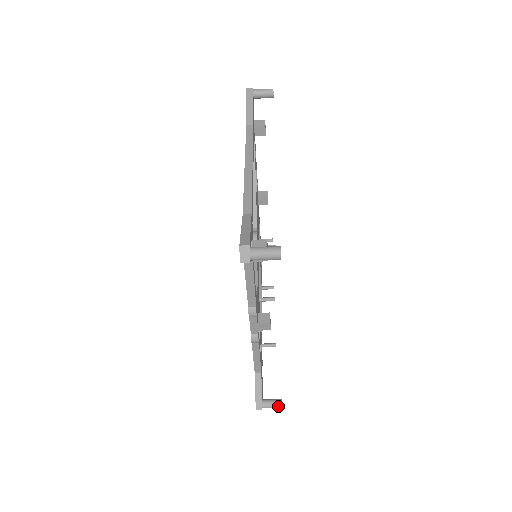
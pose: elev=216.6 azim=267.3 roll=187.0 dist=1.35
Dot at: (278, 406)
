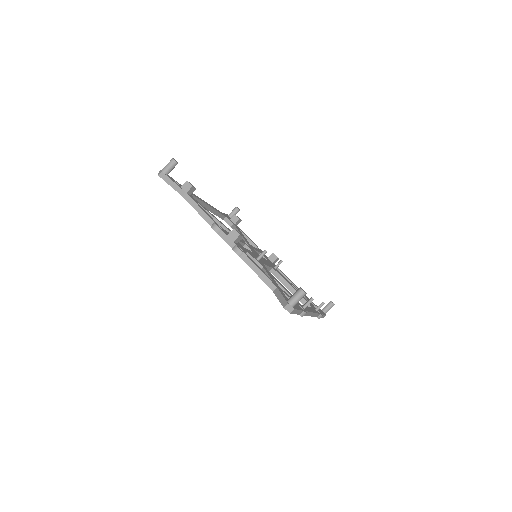
Dot at: (298, 291)
